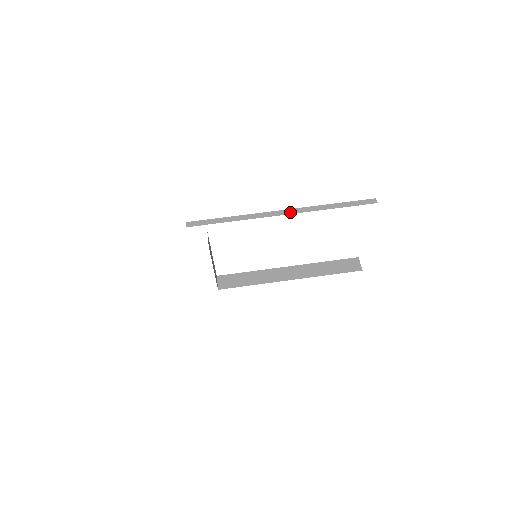
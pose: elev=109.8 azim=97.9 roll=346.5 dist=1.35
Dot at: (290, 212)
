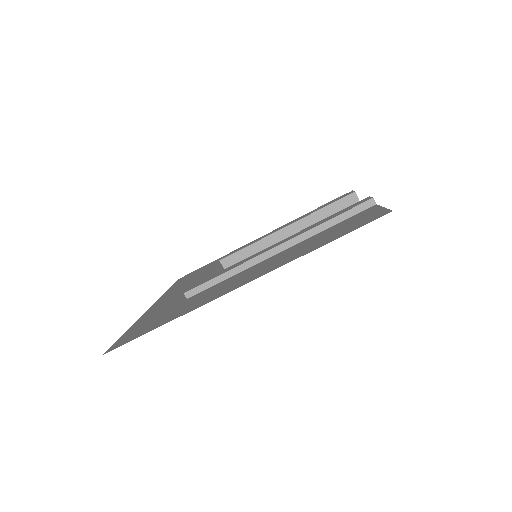
Dot at: (285, 247)
